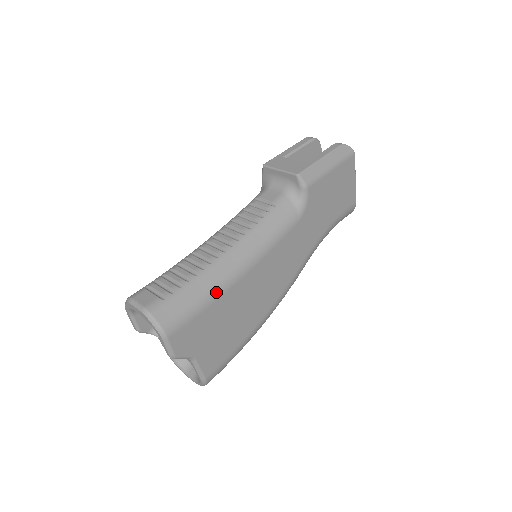
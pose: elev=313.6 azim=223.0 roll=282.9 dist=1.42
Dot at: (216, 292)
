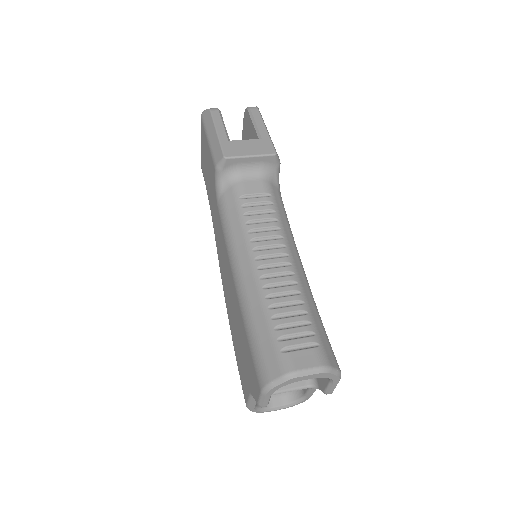
Dot at: (316, 306)
